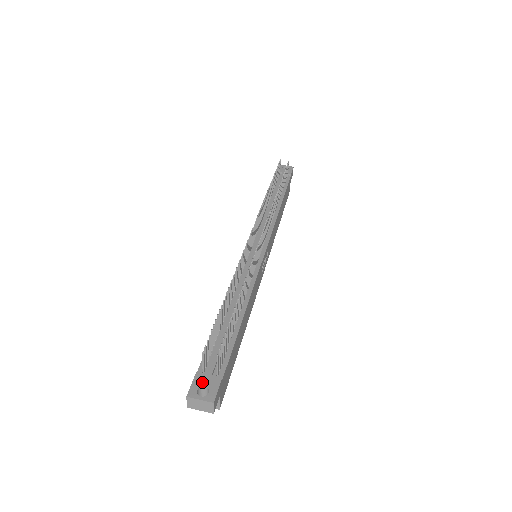
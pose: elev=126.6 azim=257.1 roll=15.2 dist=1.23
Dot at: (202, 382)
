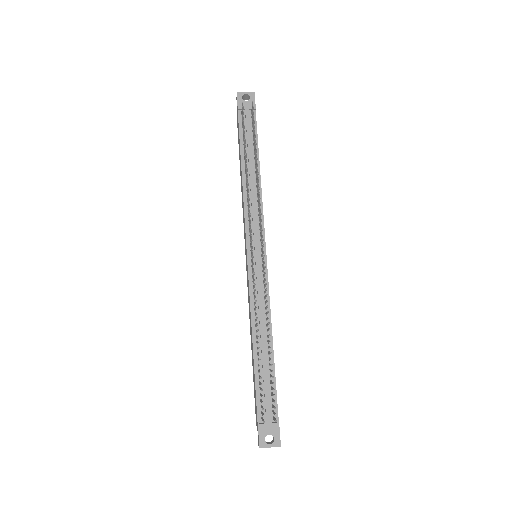
Dot at: (266, 432)
